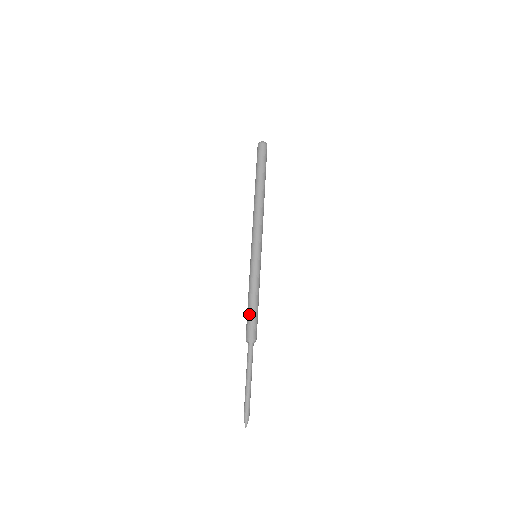
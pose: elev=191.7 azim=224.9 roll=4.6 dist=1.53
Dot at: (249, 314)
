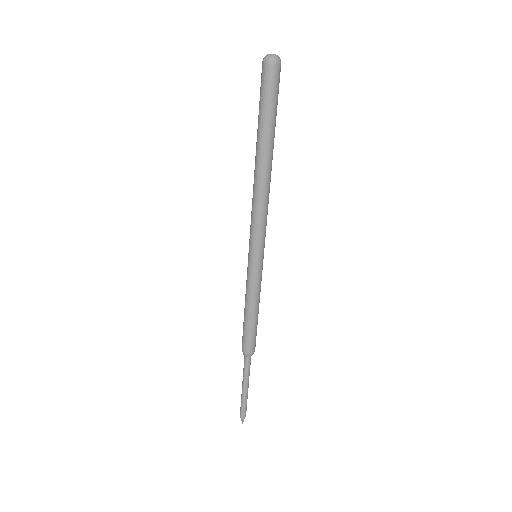
Dot at: (252, 330)
